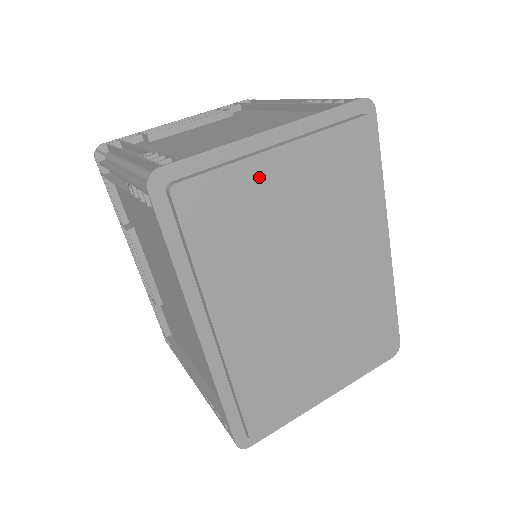
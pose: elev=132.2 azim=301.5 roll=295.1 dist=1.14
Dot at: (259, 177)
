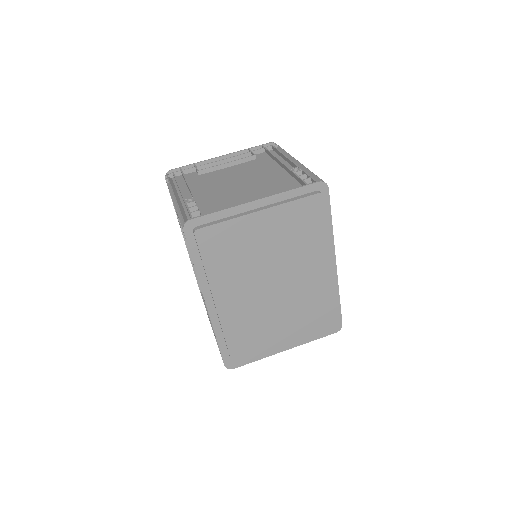
Dot at: (246, 226)
